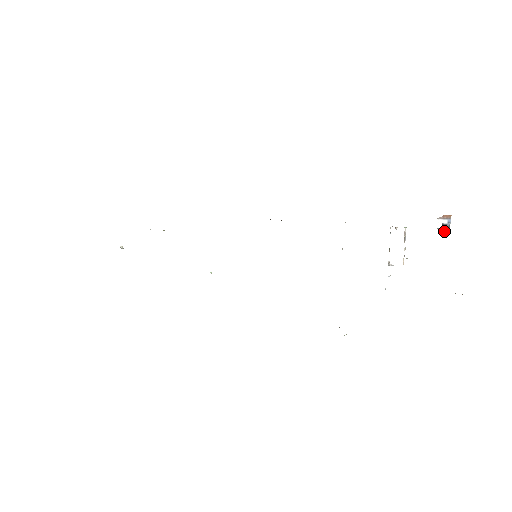
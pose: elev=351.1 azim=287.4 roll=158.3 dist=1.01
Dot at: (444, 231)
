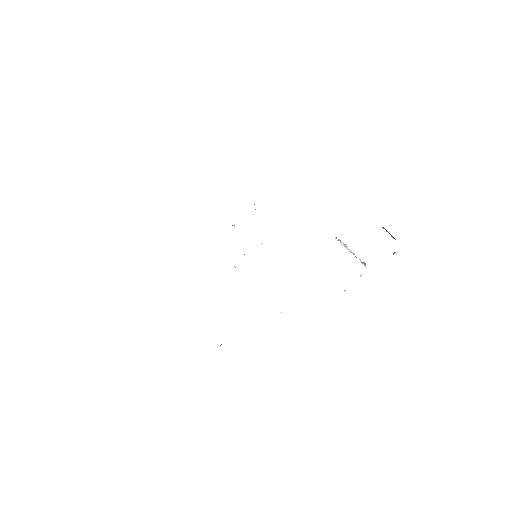
Dot at: occluded
